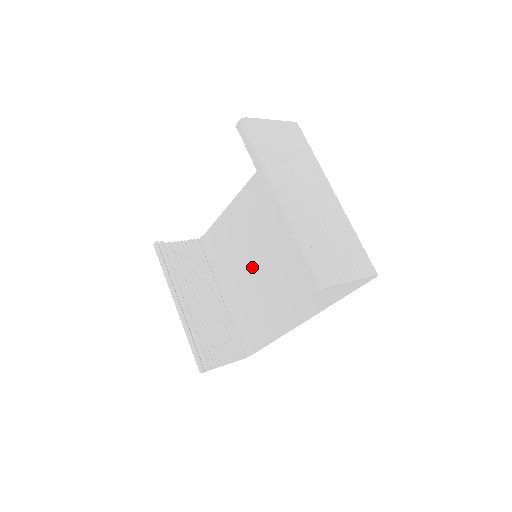
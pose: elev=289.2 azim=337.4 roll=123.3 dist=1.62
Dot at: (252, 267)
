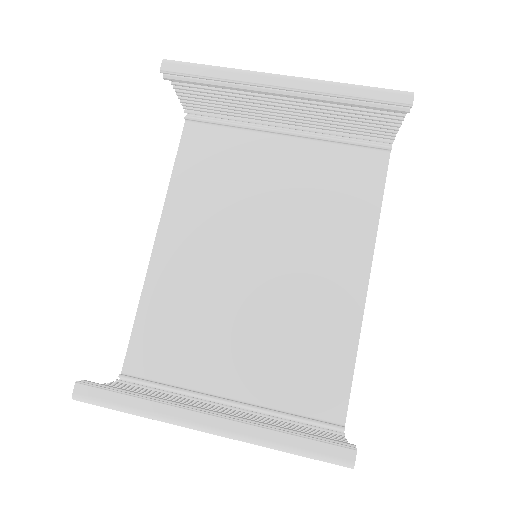
Dot at: (246, 305)
